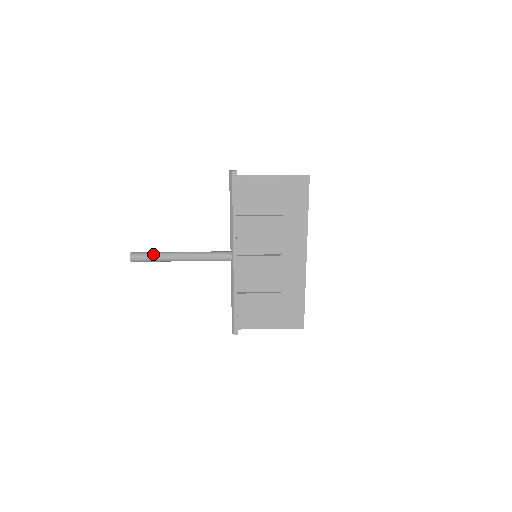
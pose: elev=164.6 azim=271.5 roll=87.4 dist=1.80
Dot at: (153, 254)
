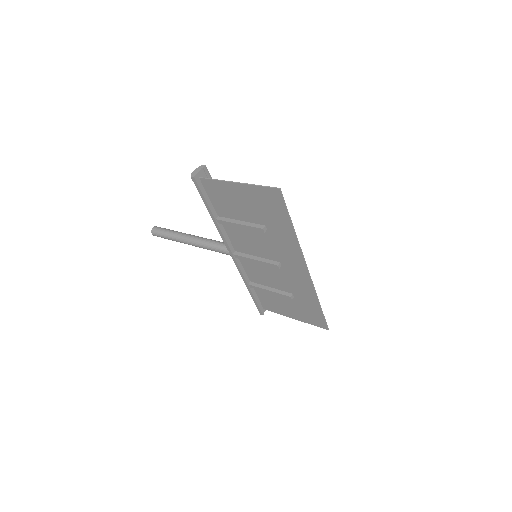
Dot at: (167, 234)
